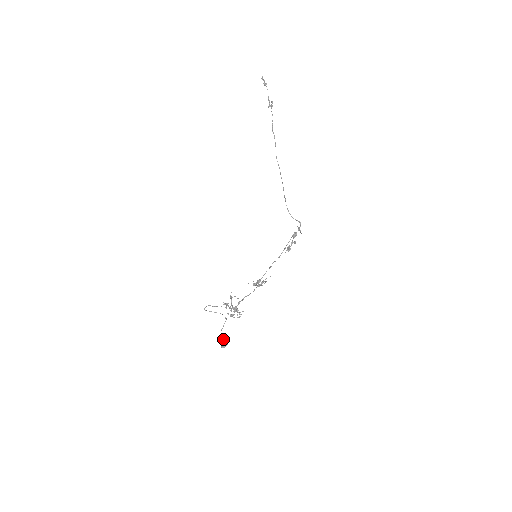
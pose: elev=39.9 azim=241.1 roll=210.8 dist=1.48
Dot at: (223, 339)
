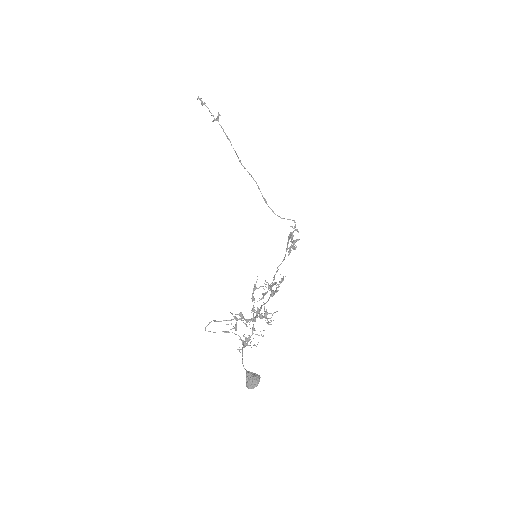
Dot at: (250, 372)
